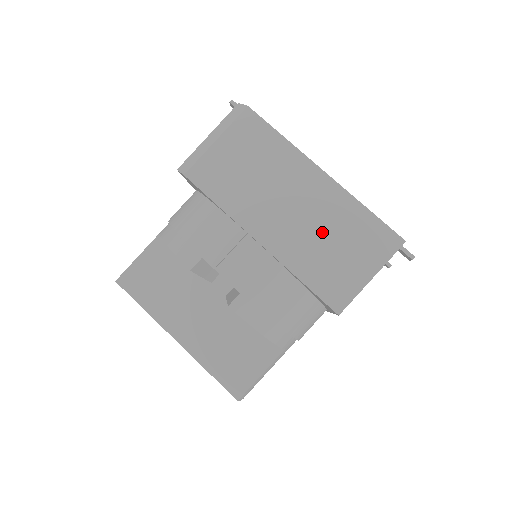
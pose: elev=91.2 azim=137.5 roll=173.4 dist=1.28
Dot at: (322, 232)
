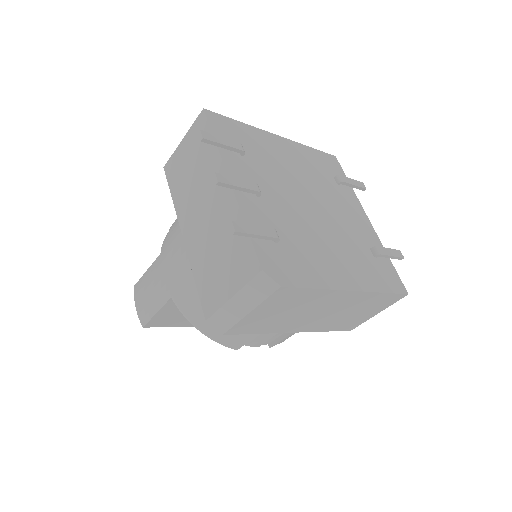
Dot at: (346, 313)
